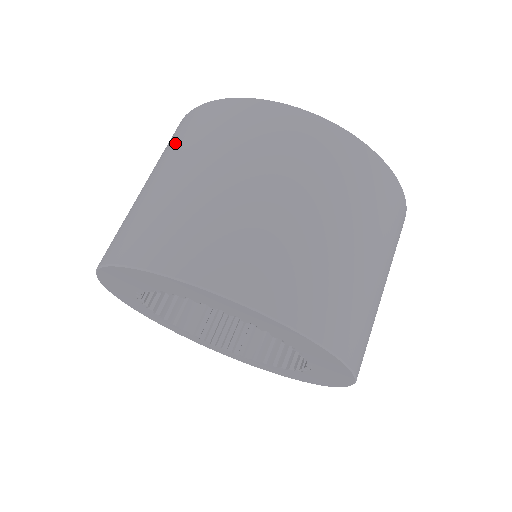
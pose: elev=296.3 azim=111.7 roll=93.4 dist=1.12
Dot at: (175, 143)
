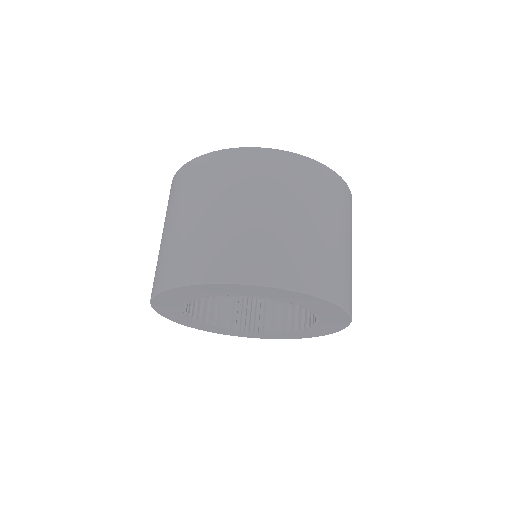
Dot at: (183, 191)
